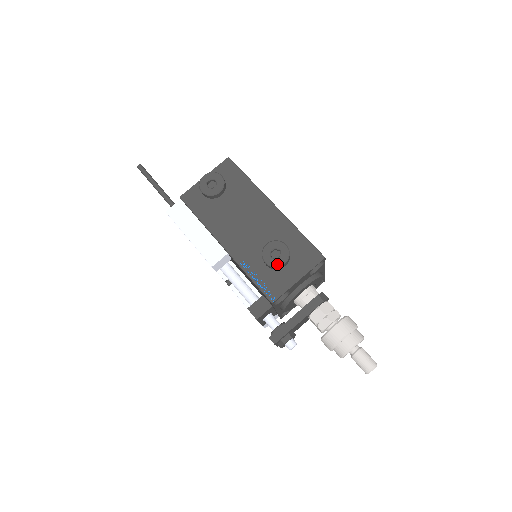
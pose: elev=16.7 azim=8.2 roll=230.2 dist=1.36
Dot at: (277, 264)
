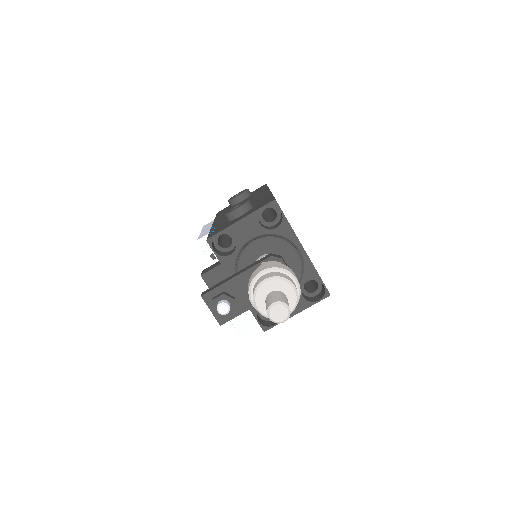
Dot at: (231, 211)
